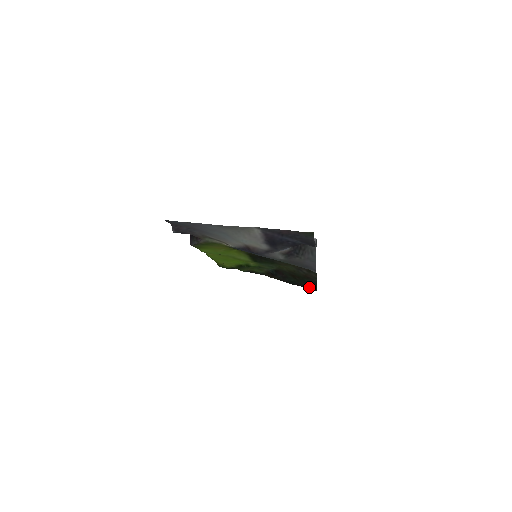
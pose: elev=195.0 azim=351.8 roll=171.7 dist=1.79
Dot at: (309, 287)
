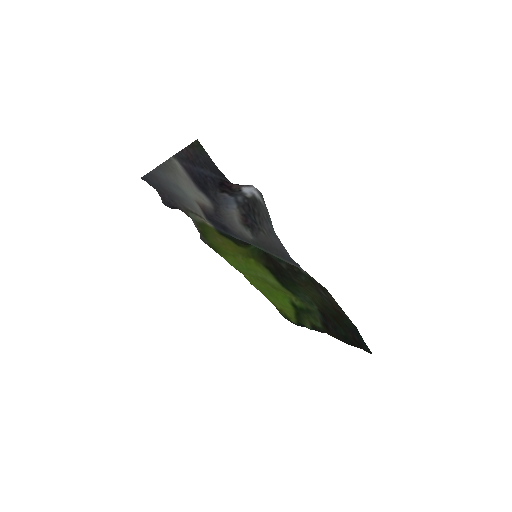
Dot at: (360, 344)
